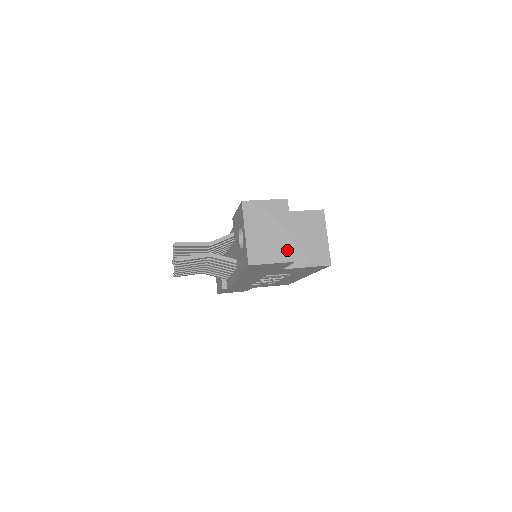
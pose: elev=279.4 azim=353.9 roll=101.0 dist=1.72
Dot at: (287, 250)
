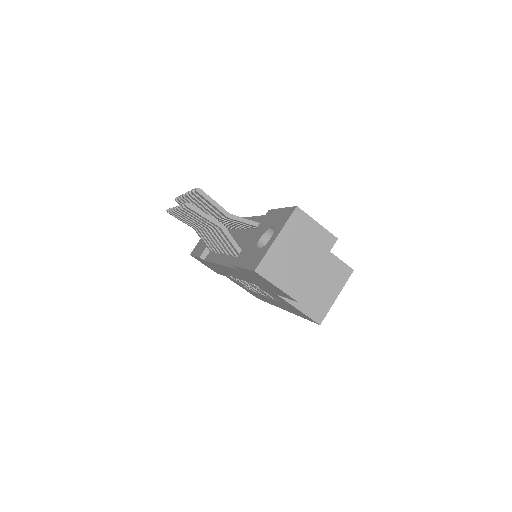
Dot at: (300, 285)
